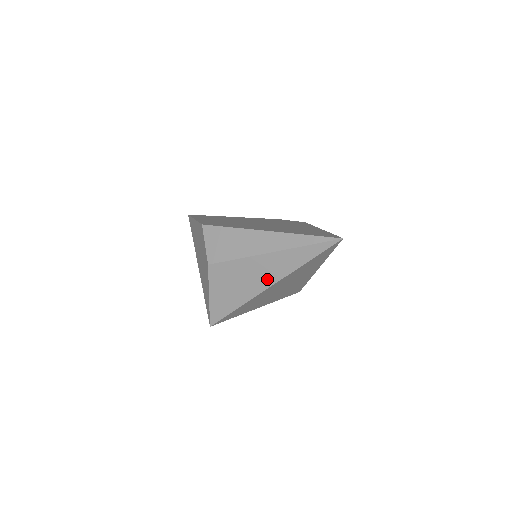
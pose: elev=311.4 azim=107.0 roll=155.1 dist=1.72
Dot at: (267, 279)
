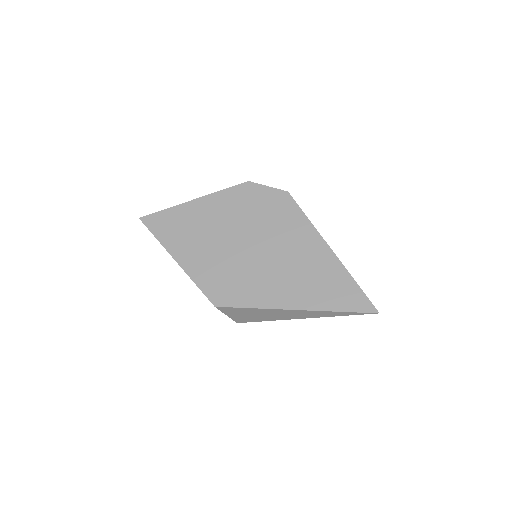
Dot at: occluded
